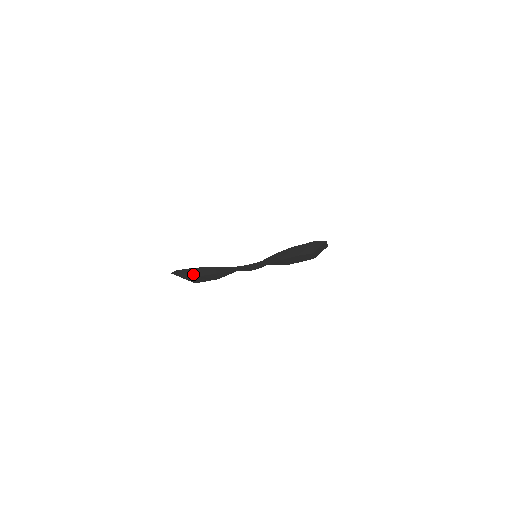
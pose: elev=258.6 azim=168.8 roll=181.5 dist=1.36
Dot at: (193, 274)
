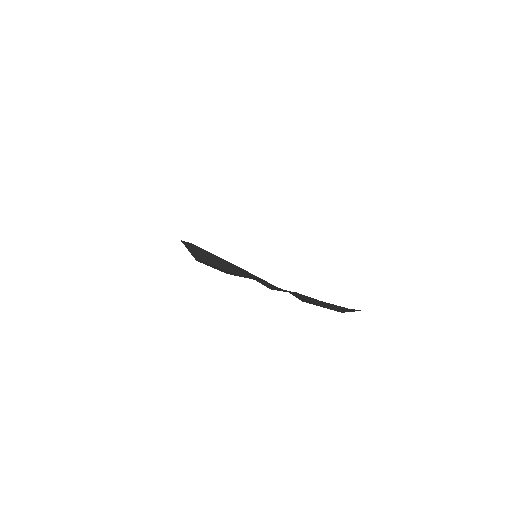
Dot at: (225, 267)
